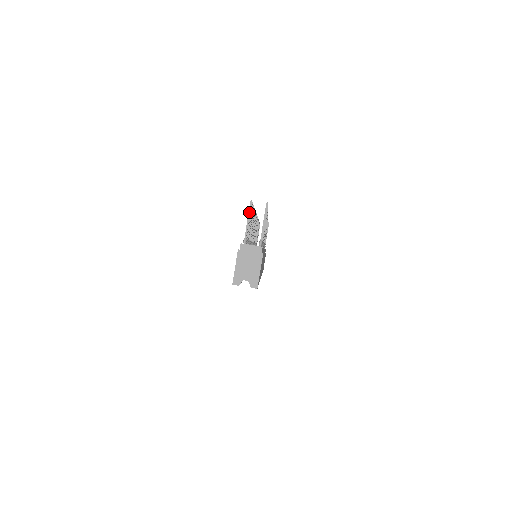
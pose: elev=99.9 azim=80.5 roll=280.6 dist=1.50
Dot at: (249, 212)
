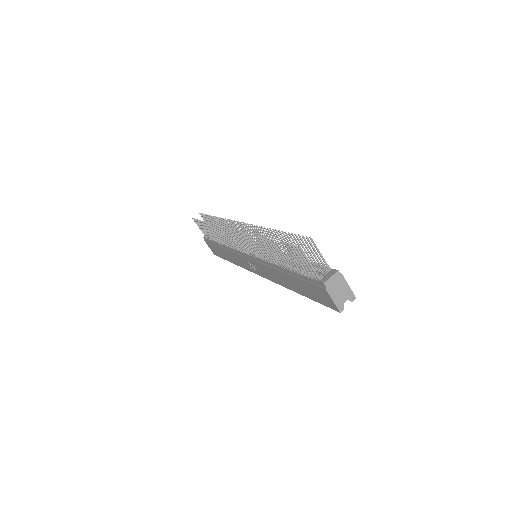
Dot at: (305, 256)
